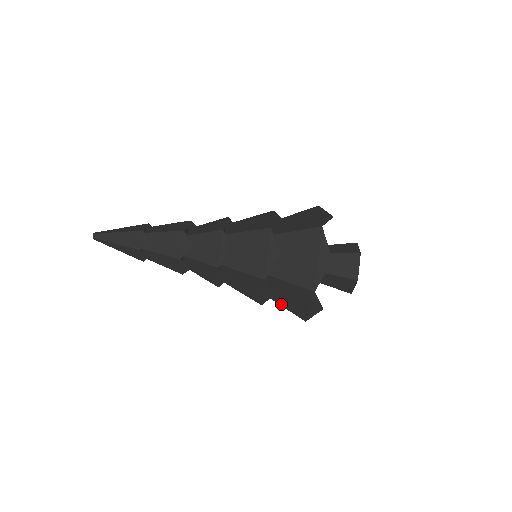
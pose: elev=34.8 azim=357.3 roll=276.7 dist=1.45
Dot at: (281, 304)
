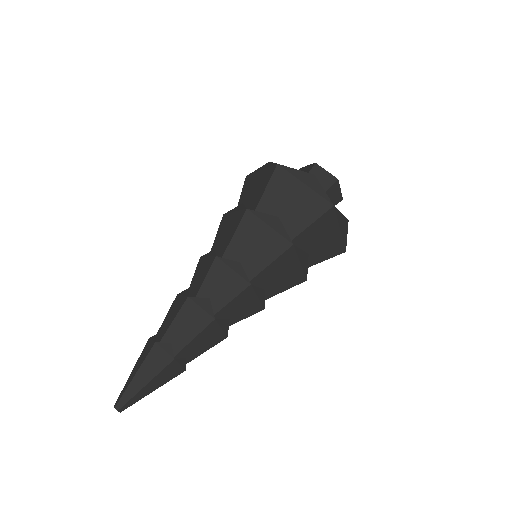
Dot at: occluded
